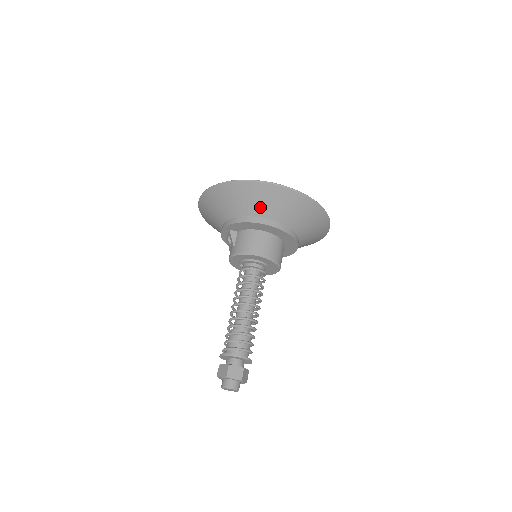
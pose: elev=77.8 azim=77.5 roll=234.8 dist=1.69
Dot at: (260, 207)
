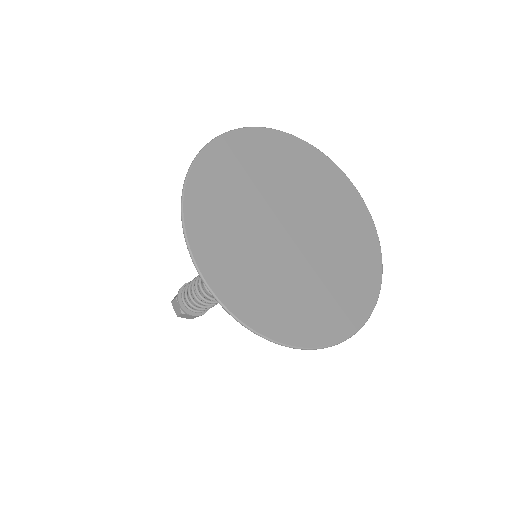
Dot at: occluded
